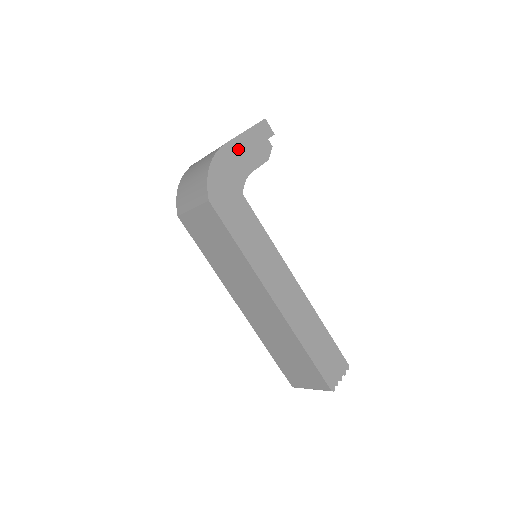
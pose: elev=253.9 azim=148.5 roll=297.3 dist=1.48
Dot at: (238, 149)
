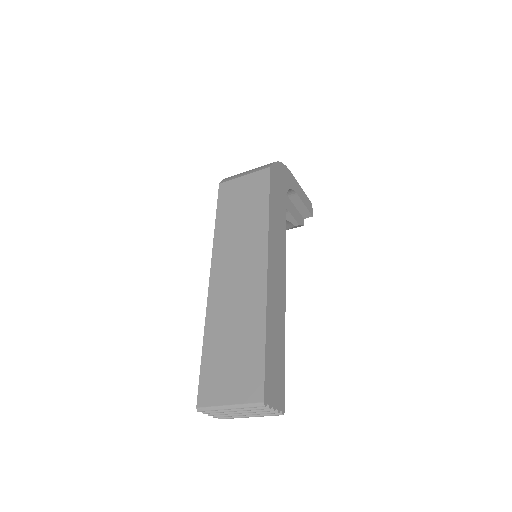
Dot at: (295, 185)
